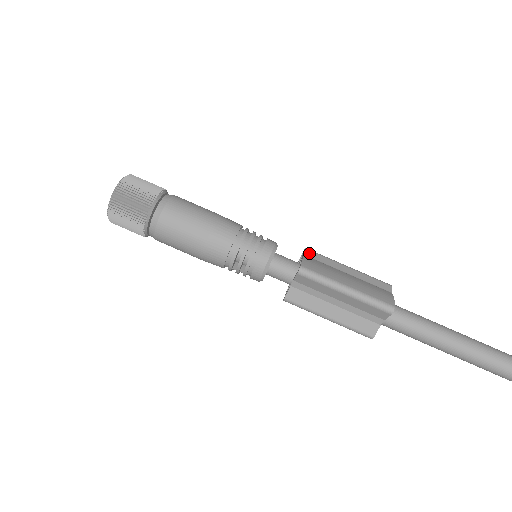
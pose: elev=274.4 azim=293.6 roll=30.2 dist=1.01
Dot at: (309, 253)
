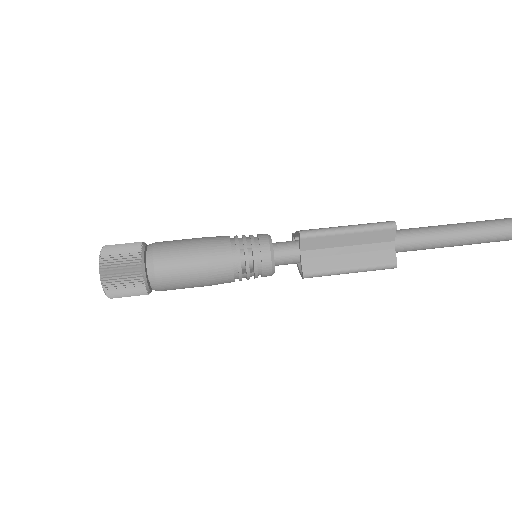
Dot at: occluded
